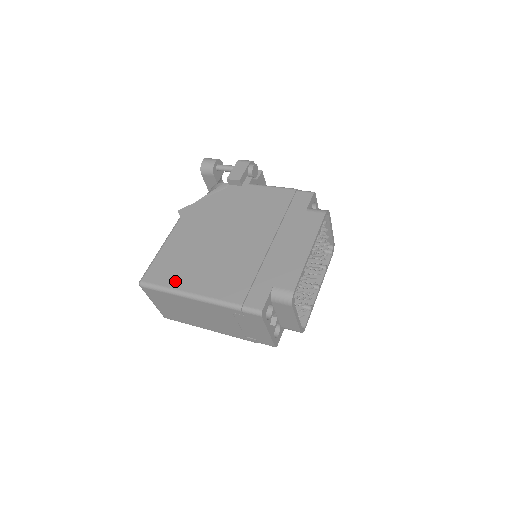
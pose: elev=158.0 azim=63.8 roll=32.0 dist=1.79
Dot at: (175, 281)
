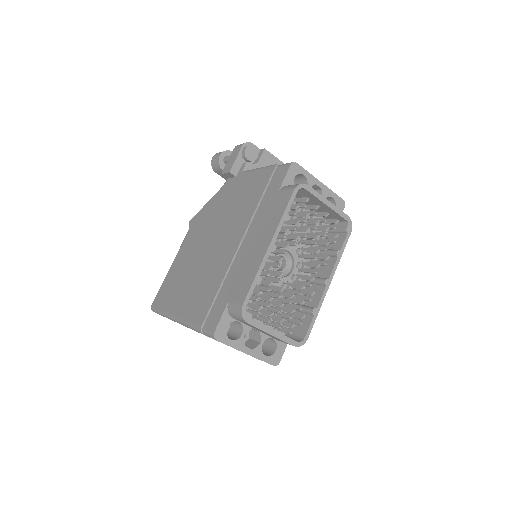
Dot at: (168, 303)
